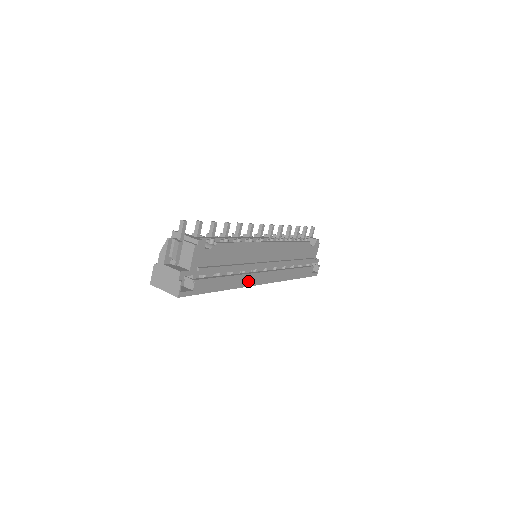
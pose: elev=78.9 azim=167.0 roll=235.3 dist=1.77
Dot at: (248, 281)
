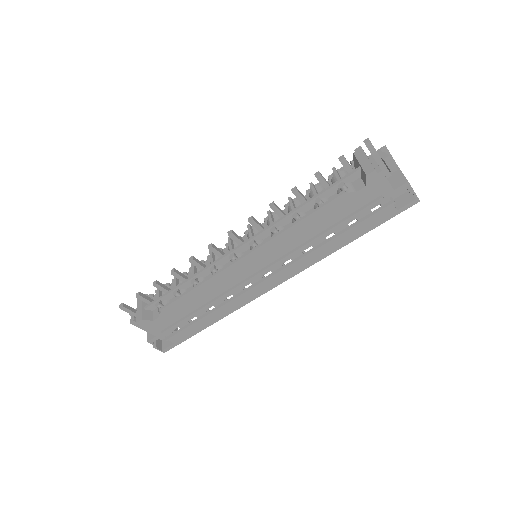
Dot at: (245, 300)
